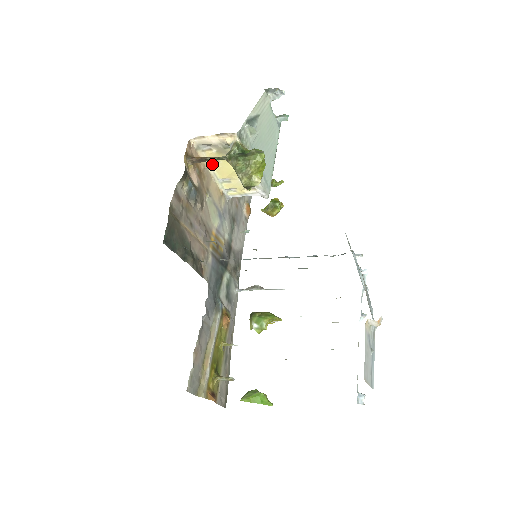
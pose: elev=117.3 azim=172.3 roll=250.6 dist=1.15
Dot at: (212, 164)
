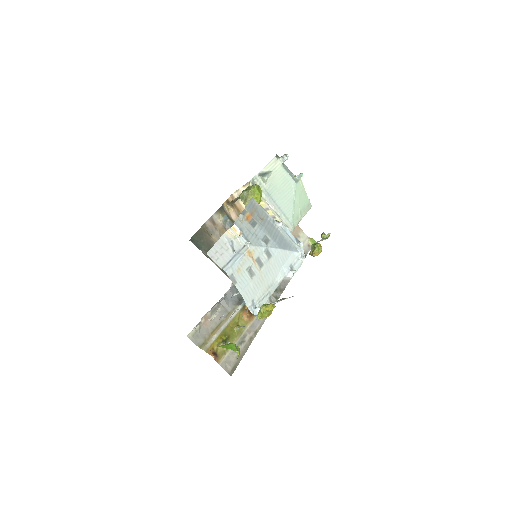
Dot at: occluded
